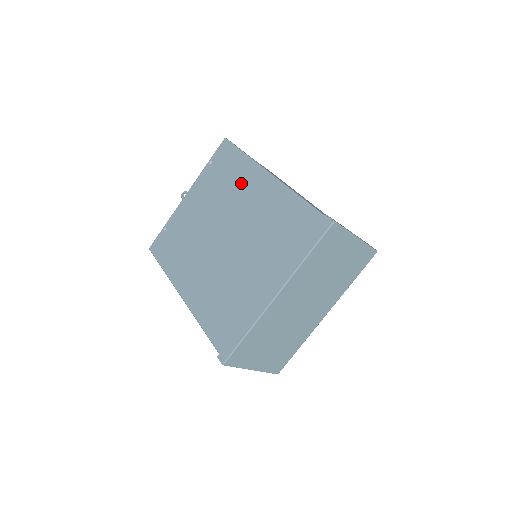
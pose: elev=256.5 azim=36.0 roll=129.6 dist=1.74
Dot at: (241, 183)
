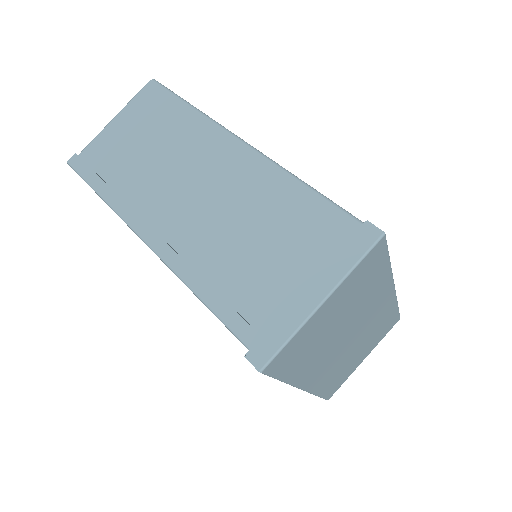
Dot at: occluded
